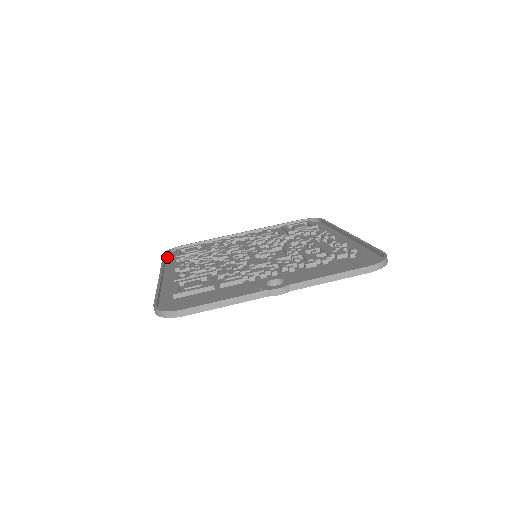
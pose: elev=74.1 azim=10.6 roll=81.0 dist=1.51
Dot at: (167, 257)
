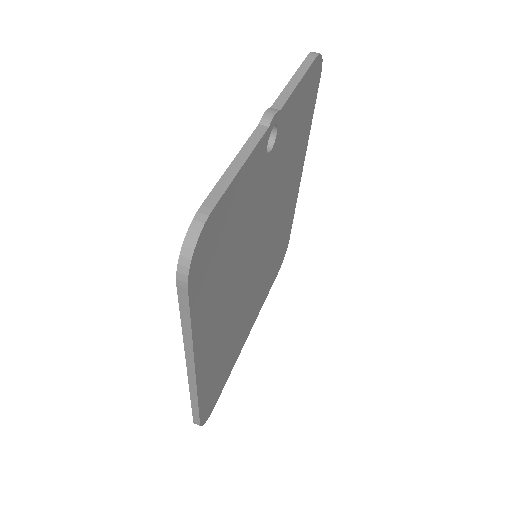
Dot at: occluded
